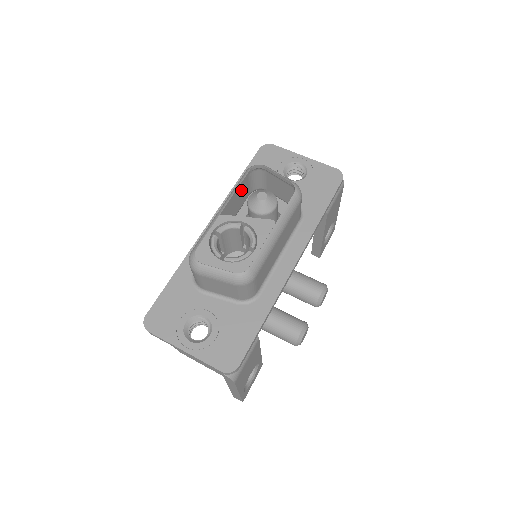
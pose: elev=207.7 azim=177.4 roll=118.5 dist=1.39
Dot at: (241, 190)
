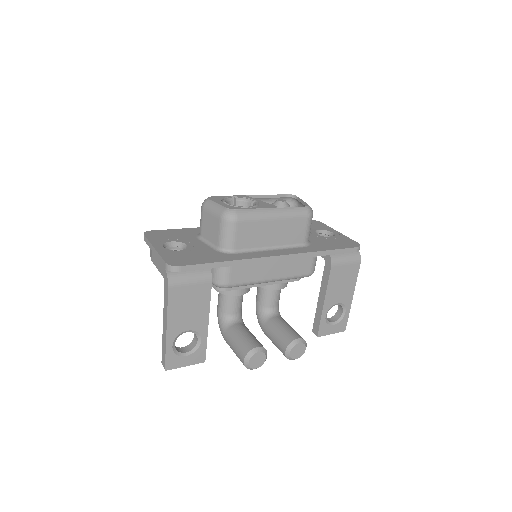
Dot at: occluded
